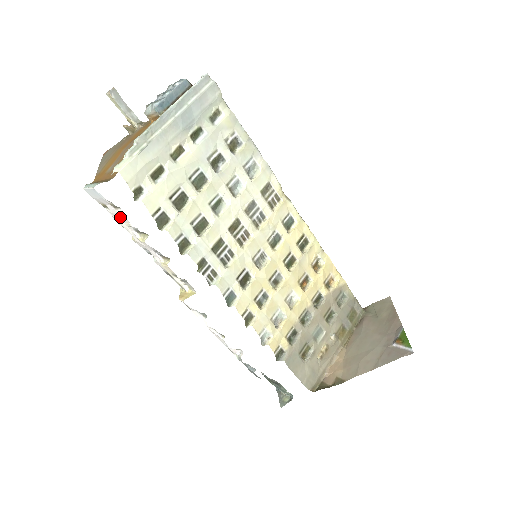
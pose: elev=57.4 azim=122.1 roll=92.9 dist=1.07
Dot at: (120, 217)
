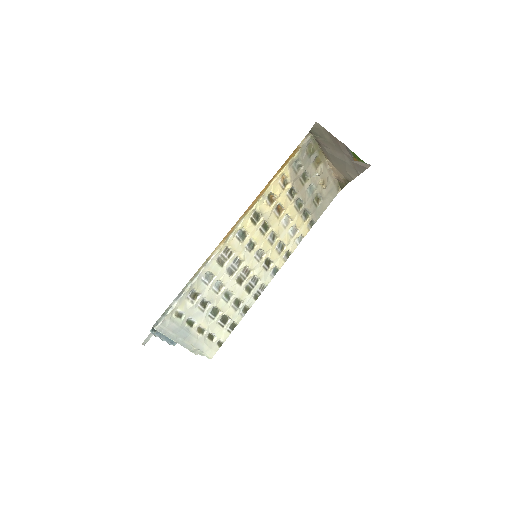
Dot at: occluded
